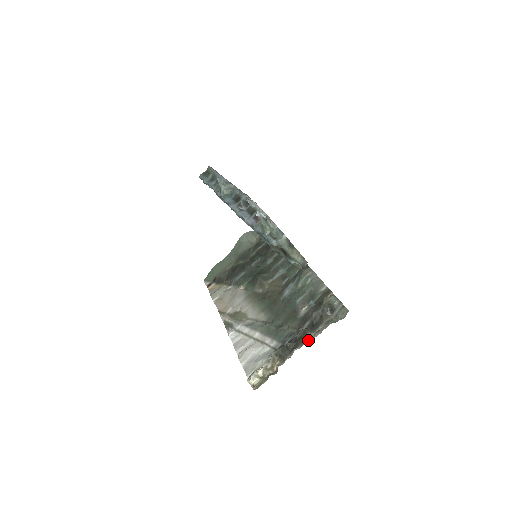
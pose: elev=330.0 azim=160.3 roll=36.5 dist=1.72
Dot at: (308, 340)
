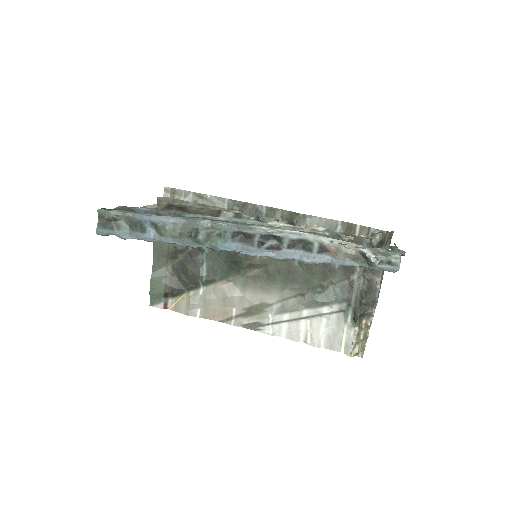
Dot at: (380, 284)
